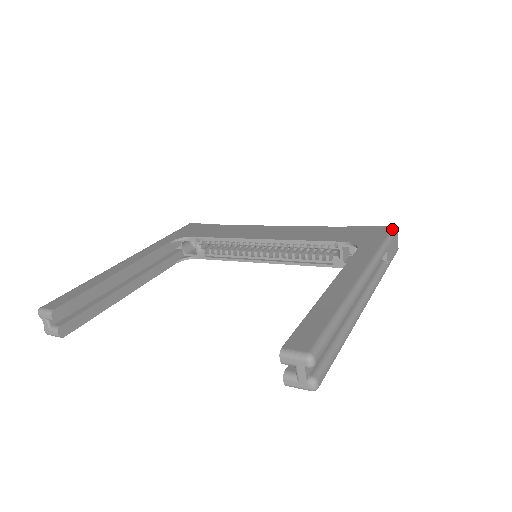
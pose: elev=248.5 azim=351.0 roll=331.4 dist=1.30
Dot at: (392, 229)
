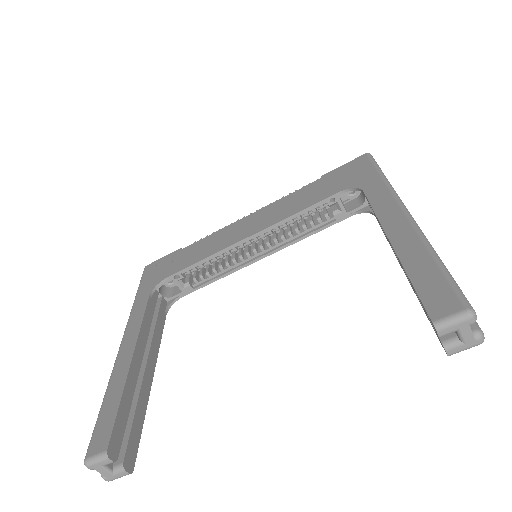
Dot at: (369, 156)
